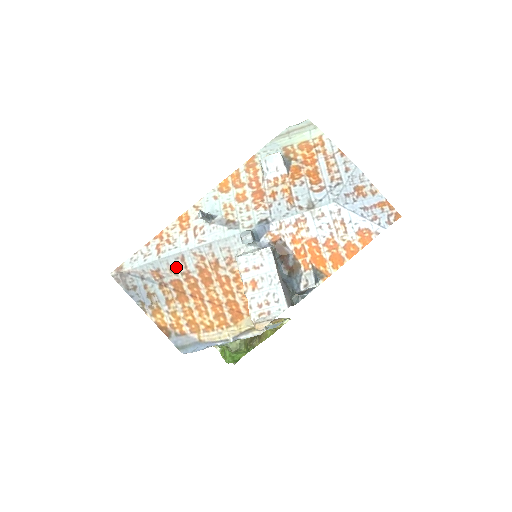
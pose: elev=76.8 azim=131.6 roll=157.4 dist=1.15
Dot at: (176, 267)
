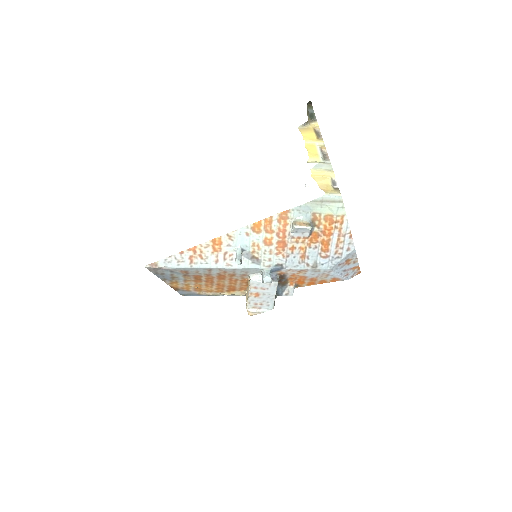
Dot at: (202, 272)
